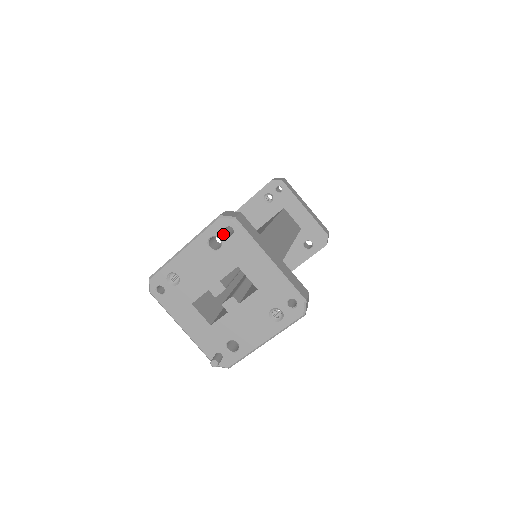
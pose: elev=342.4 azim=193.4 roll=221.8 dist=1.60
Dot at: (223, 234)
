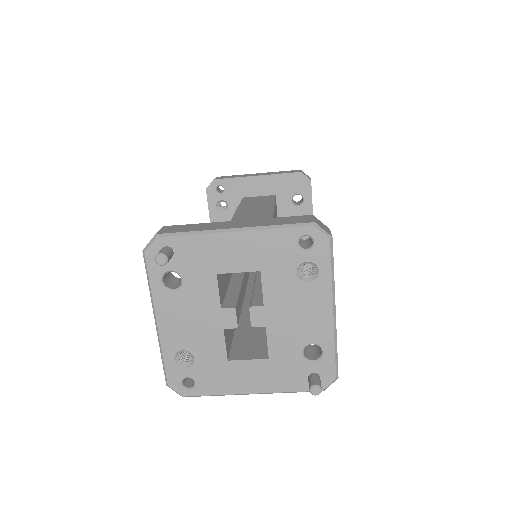
Dot at: (159, 261)
